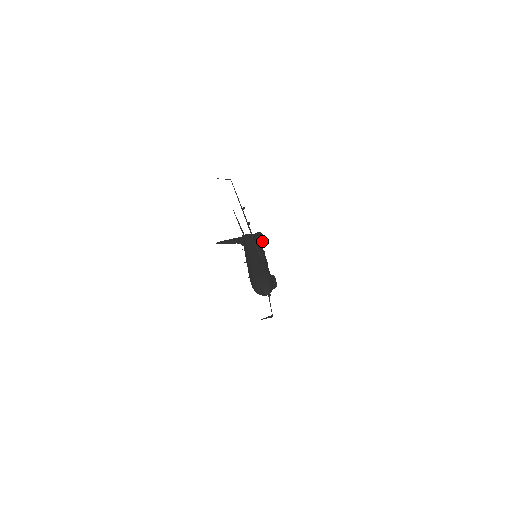
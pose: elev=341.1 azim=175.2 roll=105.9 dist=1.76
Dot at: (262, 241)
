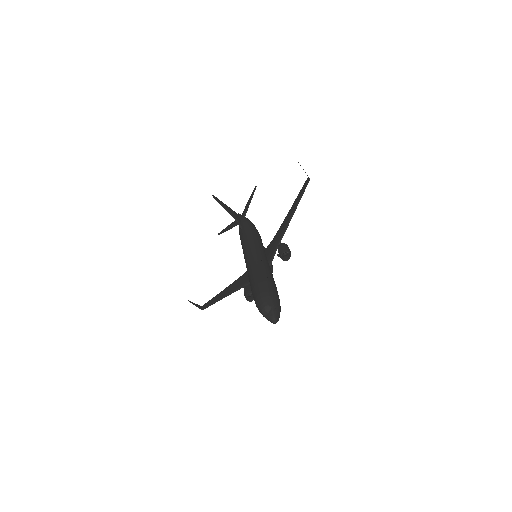
Dot at: (286, 257)
